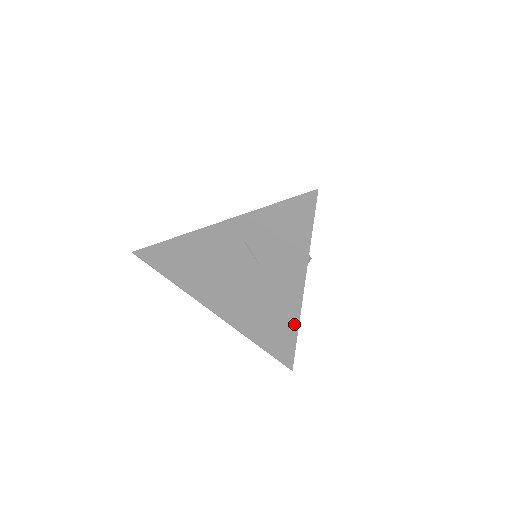
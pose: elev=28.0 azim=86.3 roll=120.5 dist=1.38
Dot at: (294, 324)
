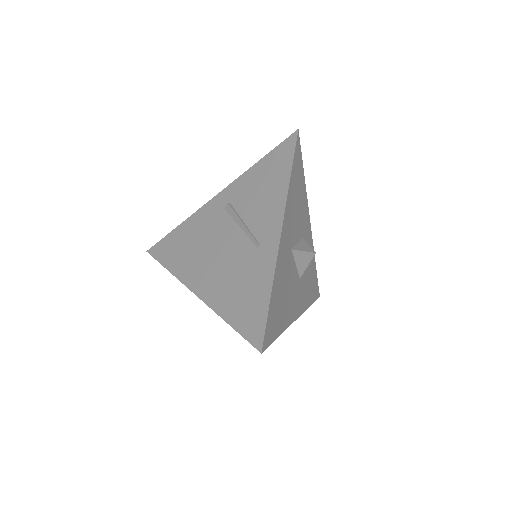
Dot at: occluded
